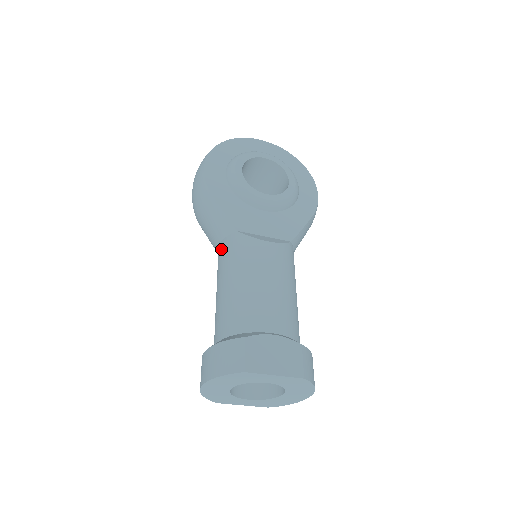
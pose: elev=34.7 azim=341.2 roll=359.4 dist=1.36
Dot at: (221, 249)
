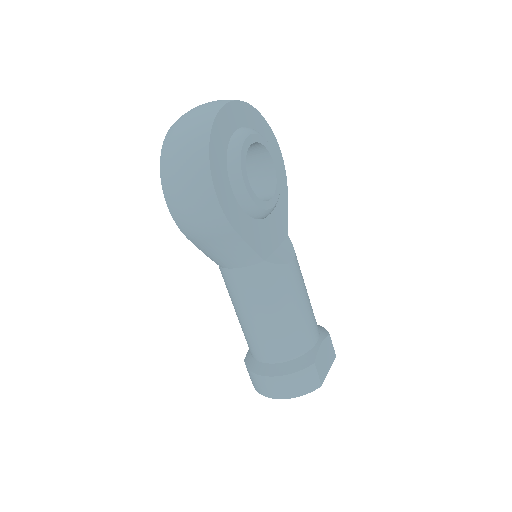
Dot at: (245, 277)
